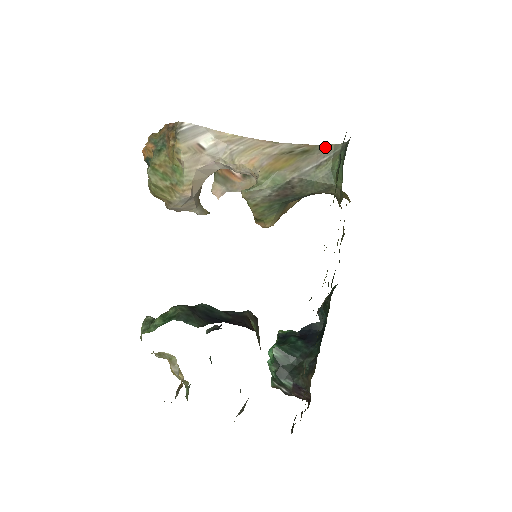
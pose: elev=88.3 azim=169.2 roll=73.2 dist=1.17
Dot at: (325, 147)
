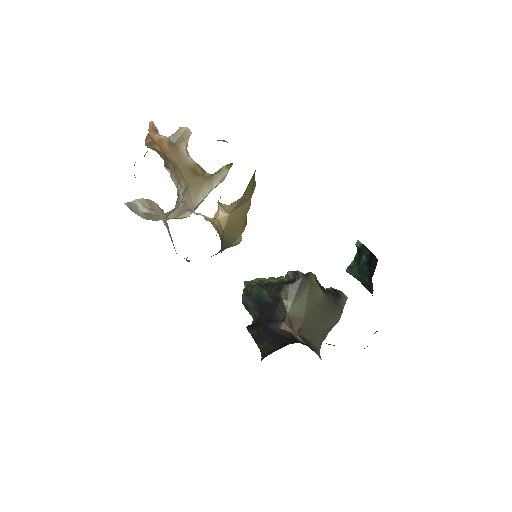
Dot at: occluded
